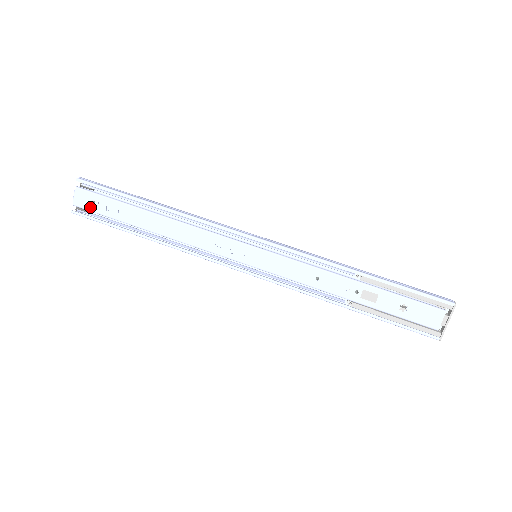
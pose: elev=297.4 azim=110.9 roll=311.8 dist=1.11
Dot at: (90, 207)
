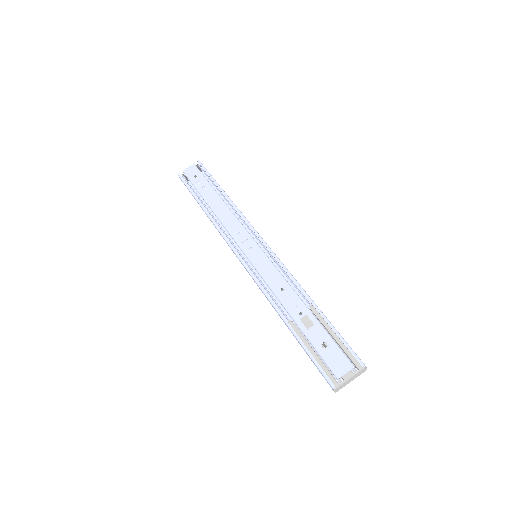
Dot at: (191, 177)
